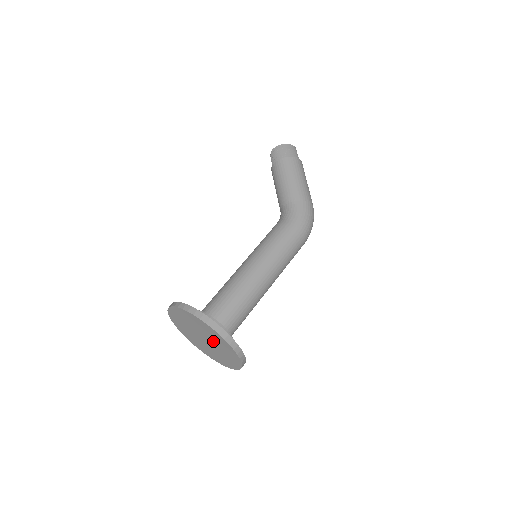
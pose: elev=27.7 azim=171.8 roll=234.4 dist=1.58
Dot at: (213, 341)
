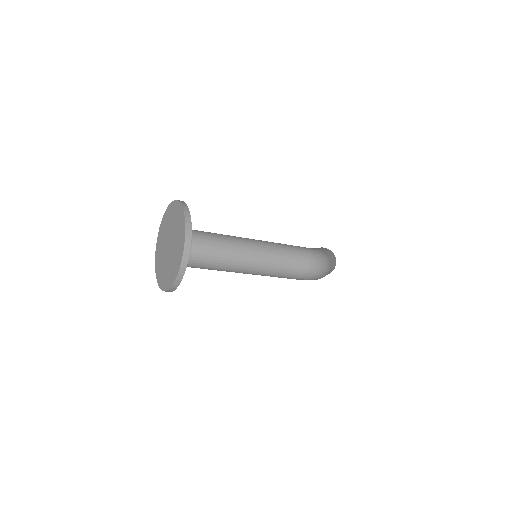
Dot at: (174, 233)
